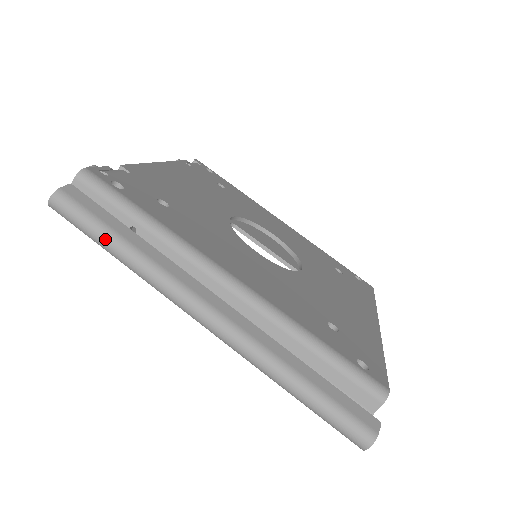
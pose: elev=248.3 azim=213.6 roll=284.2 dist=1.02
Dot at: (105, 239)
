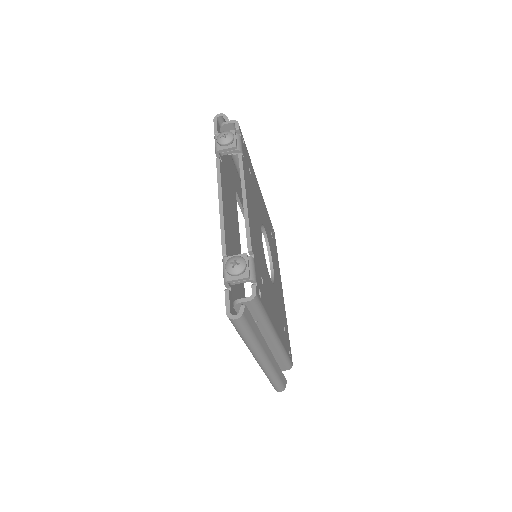
Dot at: (248, 337)
